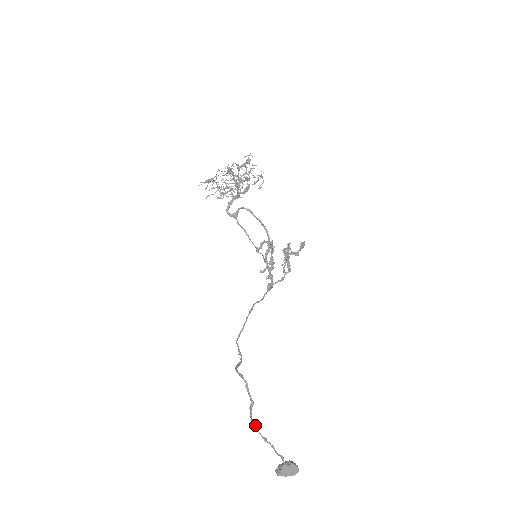
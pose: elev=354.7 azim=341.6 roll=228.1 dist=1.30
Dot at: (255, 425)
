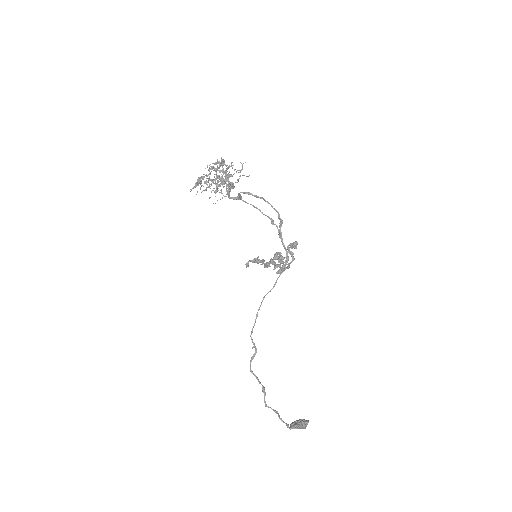
Dot at: (266, 406)
